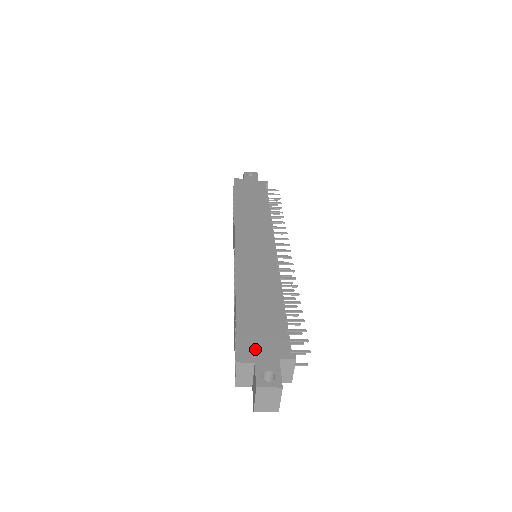
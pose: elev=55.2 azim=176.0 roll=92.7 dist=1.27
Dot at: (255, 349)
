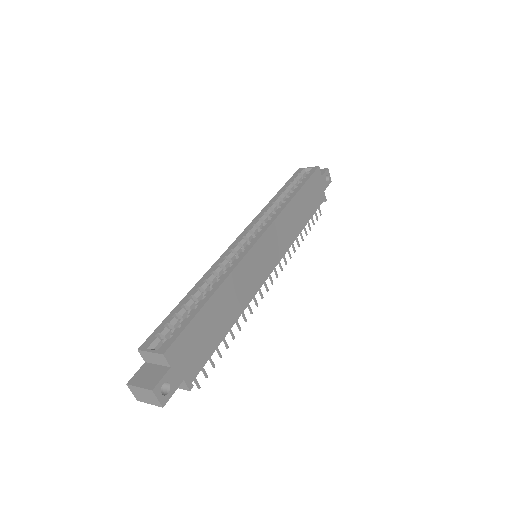
Dot at: (182, 355)
